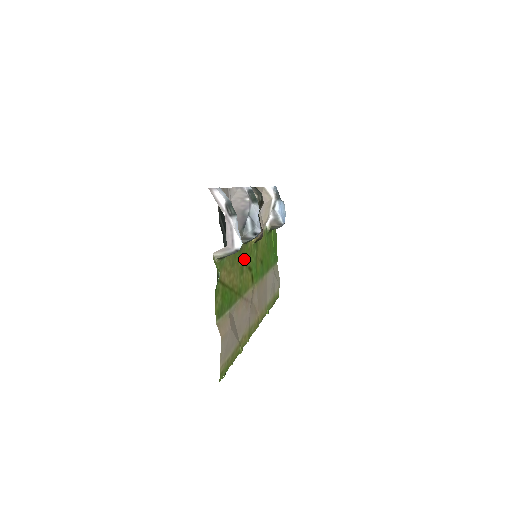
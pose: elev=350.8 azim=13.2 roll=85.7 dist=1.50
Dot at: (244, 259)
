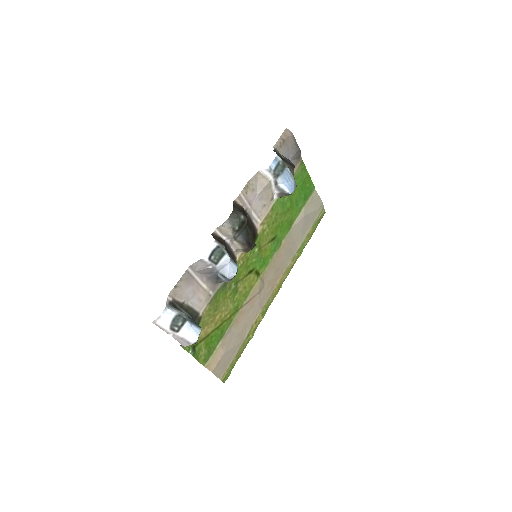
Dot at: (235, 281)
